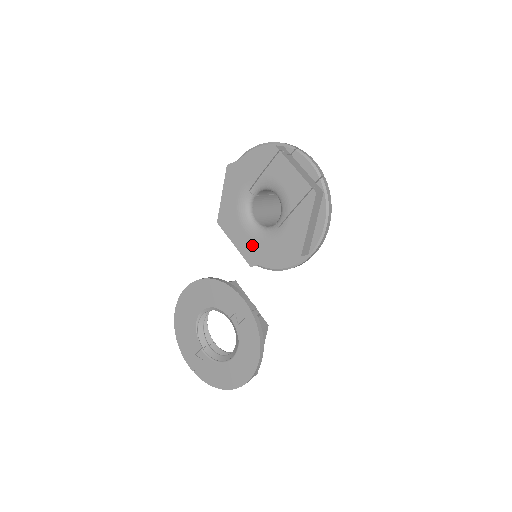
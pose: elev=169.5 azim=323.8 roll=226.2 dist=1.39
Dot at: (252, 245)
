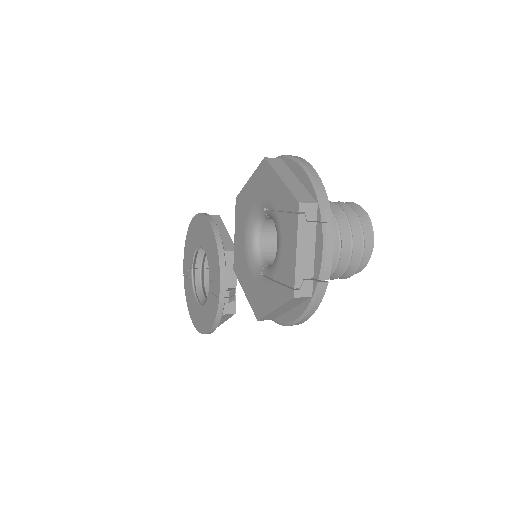
Dot at: (242, 256)
